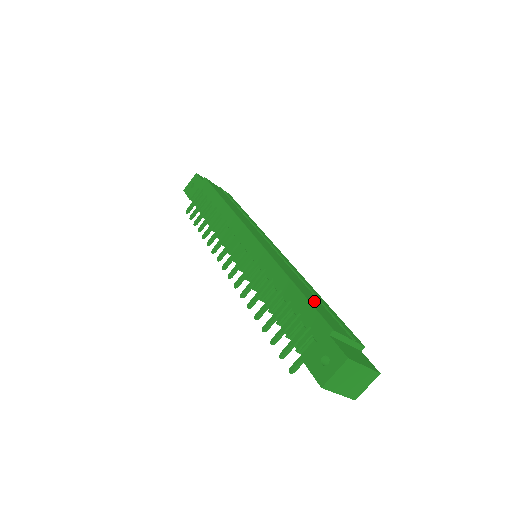
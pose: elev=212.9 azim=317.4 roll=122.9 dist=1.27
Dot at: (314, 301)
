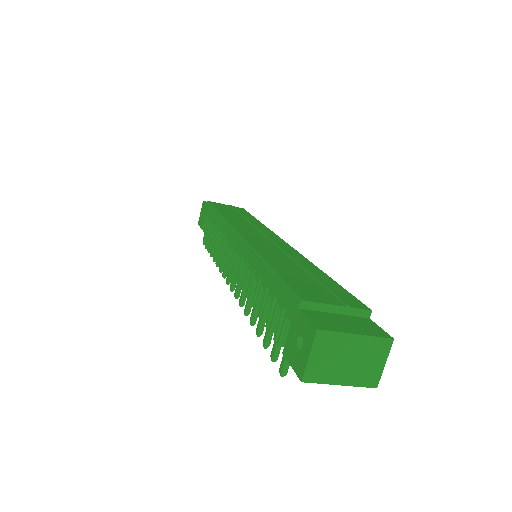
Dot at: (295, 276)
